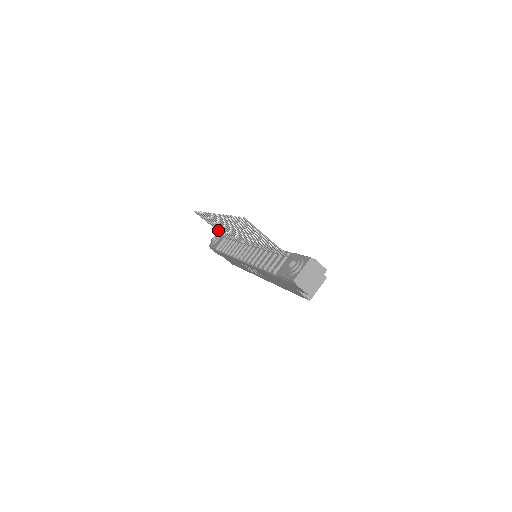
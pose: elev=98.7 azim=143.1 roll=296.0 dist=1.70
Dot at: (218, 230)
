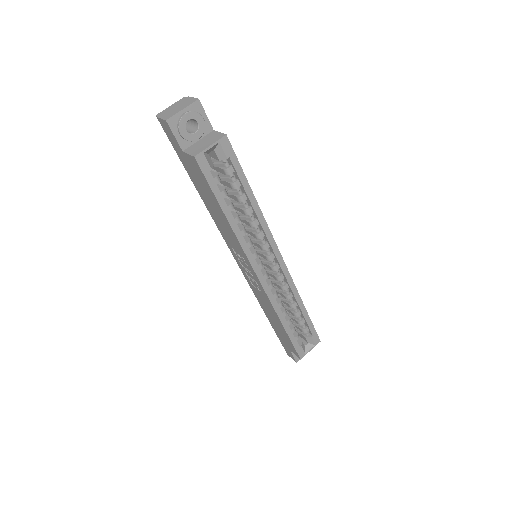
Dot at: occluded
